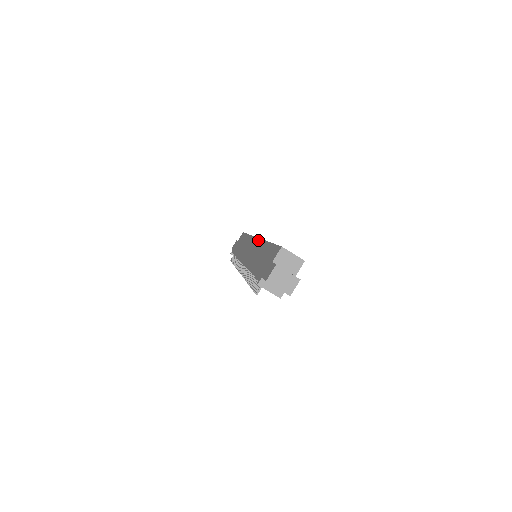
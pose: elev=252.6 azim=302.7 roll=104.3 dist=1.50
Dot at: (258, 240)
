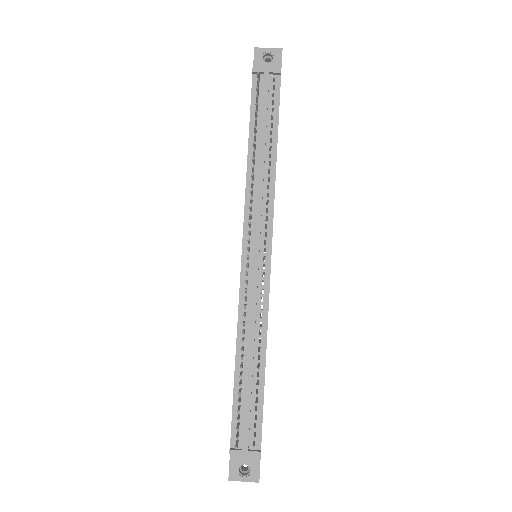
Dot at: occluded
